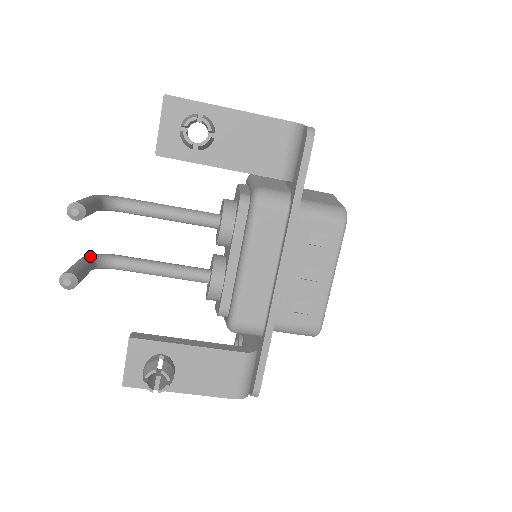
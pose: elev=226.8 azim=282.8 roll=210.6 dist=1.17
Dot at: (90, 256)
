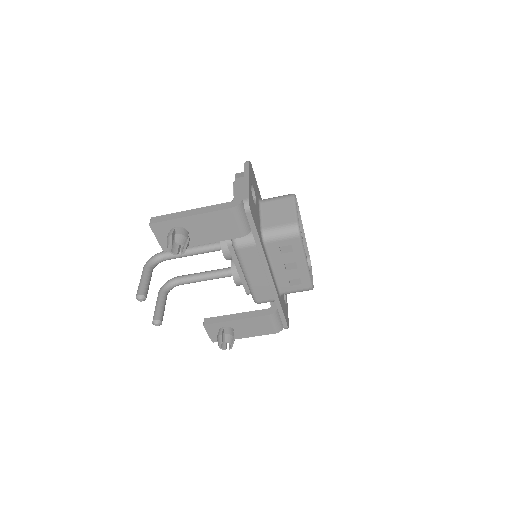
Dot at: (162, 289)
